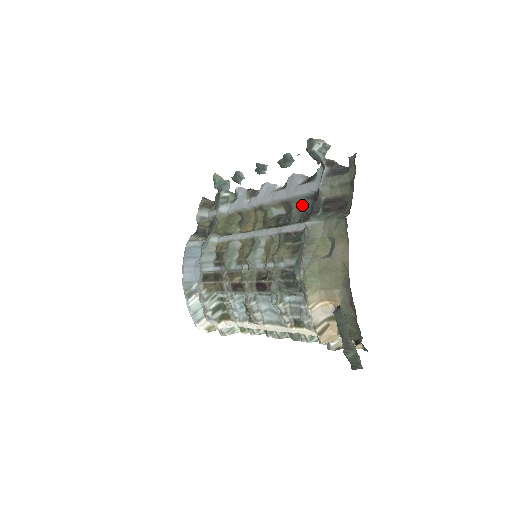
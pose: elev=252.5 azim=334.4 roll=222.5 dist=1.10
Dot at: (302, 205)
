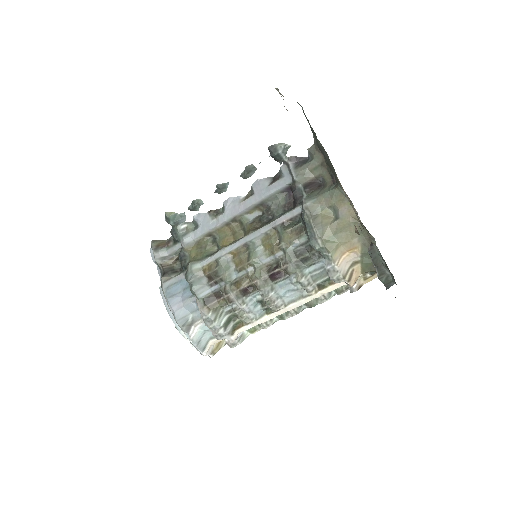
Dot at: (279, 200)
